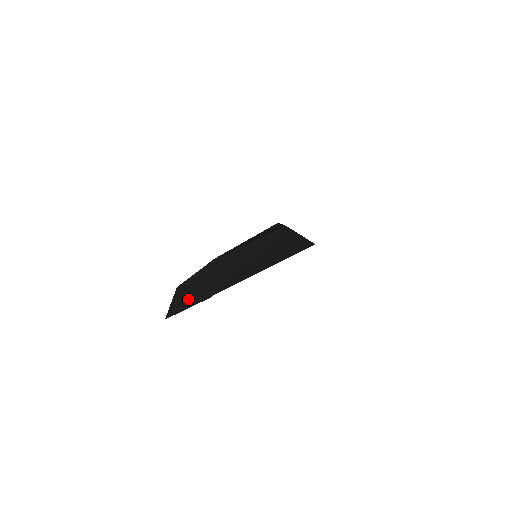
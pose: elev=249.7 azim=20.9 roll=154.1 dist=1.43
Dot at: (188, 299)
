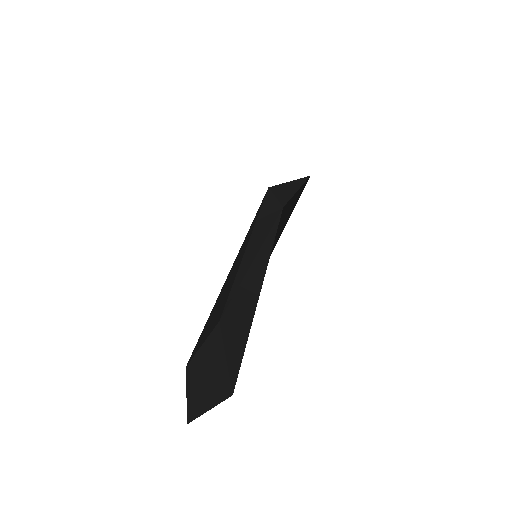
Dot at: (205, 393)
